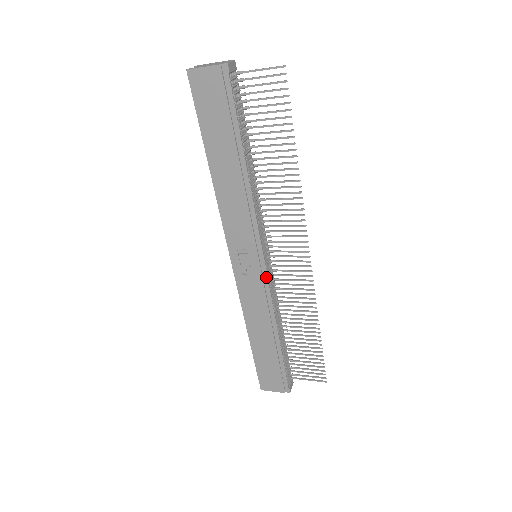
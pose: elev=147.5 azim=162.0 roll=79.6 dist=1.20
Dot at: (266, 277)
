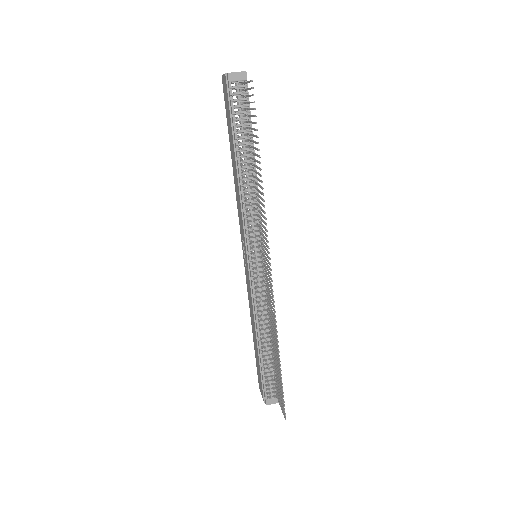
Dot at: (251, 277)
